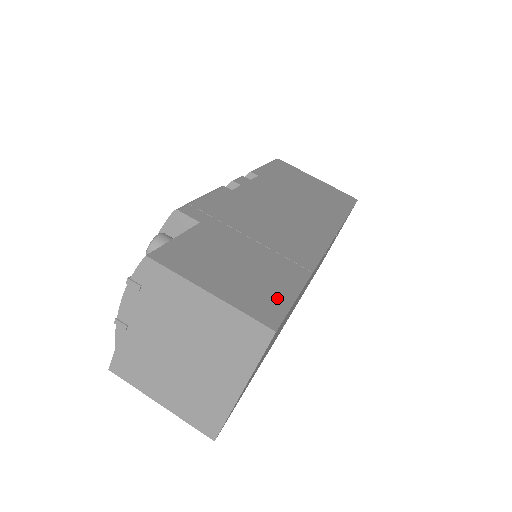
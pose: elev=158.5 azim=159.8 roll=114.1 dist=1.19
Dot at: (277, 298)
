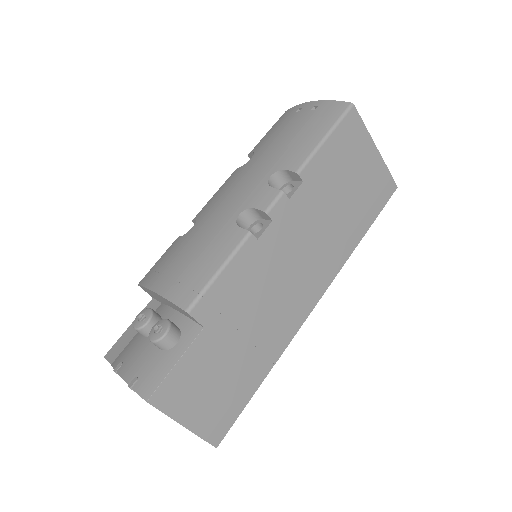
Dot at: (232, 412)
